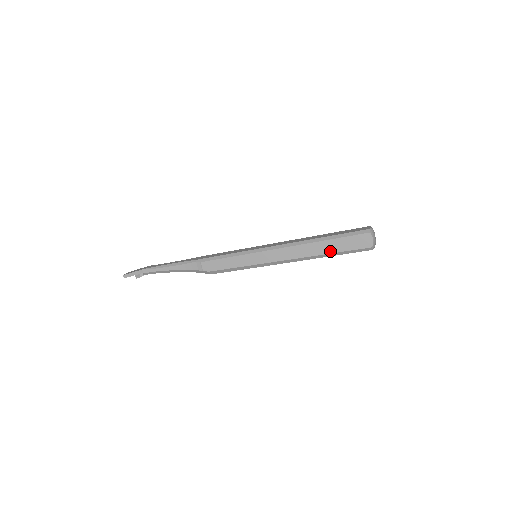
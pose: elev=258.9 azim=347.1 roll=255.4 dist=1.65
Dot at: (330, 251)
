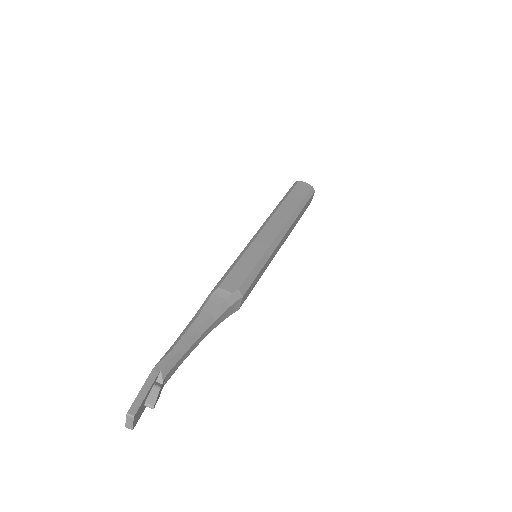
Dot at: (297, 203)
